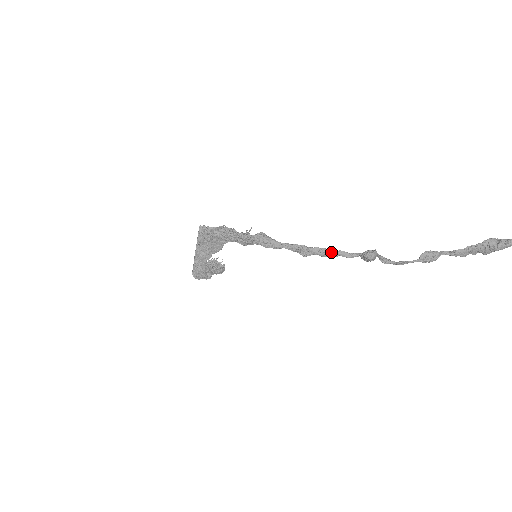
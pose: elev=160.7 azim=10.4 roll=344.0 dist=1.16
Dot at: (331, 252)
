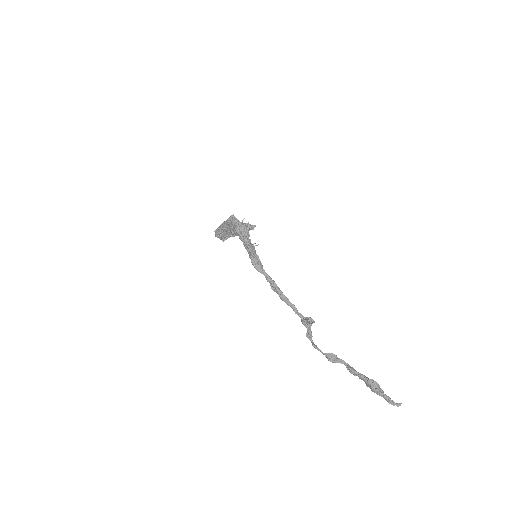
Dot at: (288, 301)
